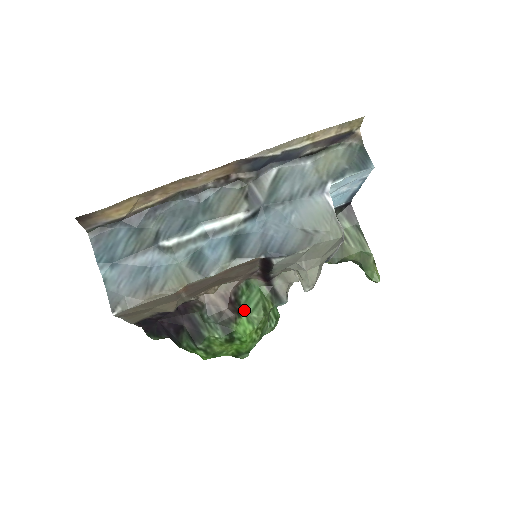
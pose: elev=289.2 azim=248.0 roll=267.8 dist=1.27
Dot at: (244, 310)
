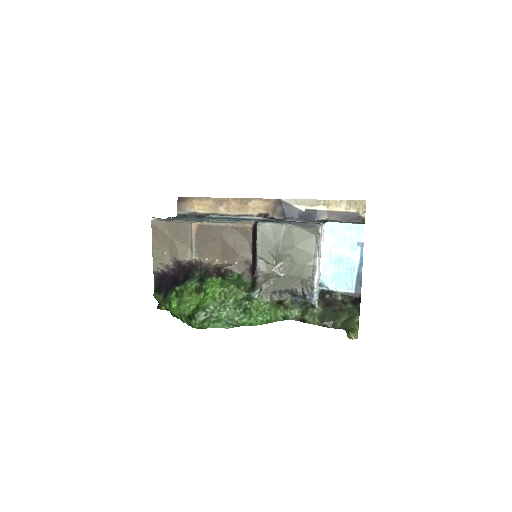
Dot at: (224, 279)
